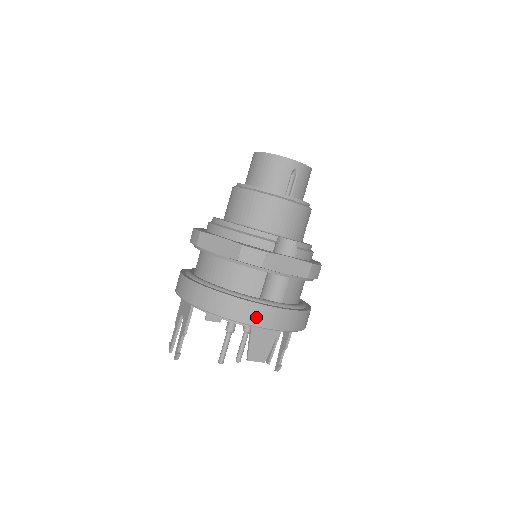
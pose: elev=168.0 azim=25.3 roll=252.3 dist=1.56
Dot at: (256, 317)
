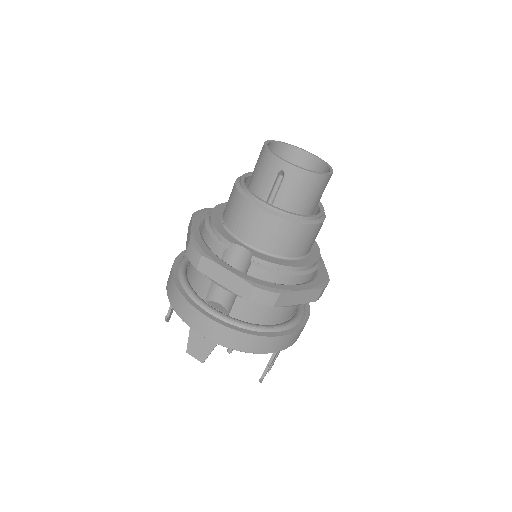
Dot at: (187, 315)
